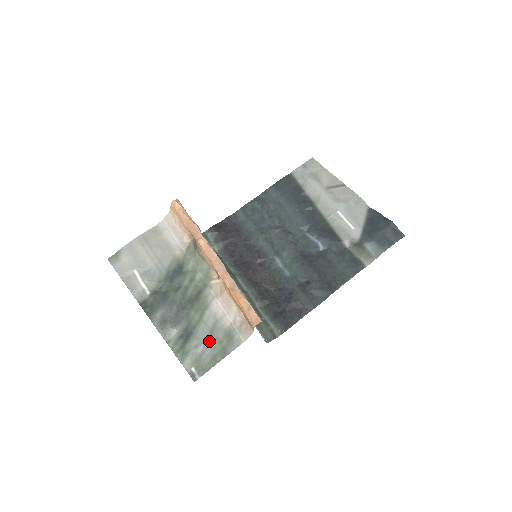
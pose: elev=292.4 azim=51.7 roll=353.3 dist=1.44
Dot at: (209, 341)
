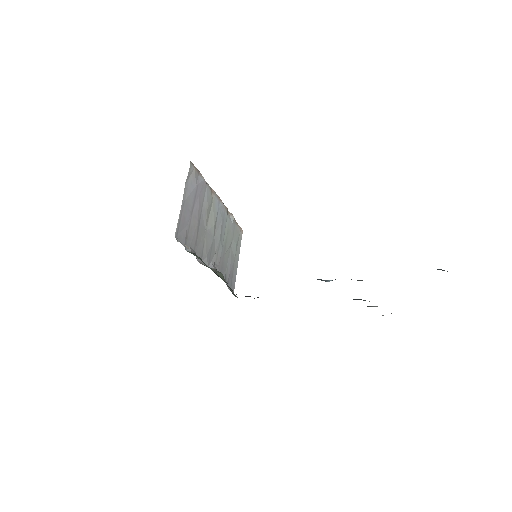
Dot at: occluded
